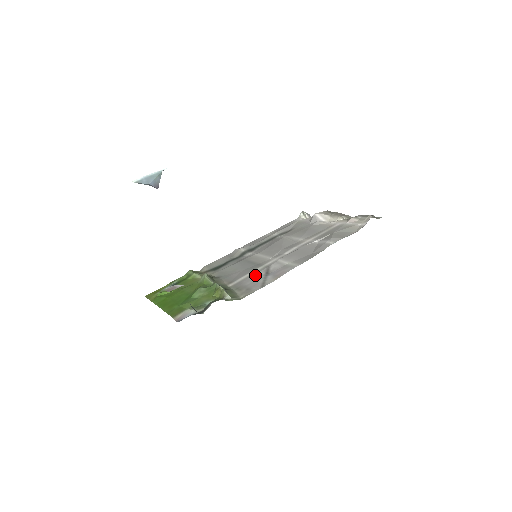
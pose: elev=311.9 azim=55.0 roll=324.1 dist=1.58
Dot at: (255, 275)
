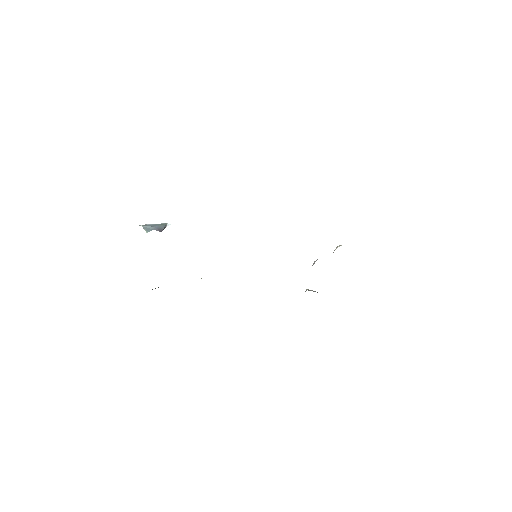
Dot at: occluded
